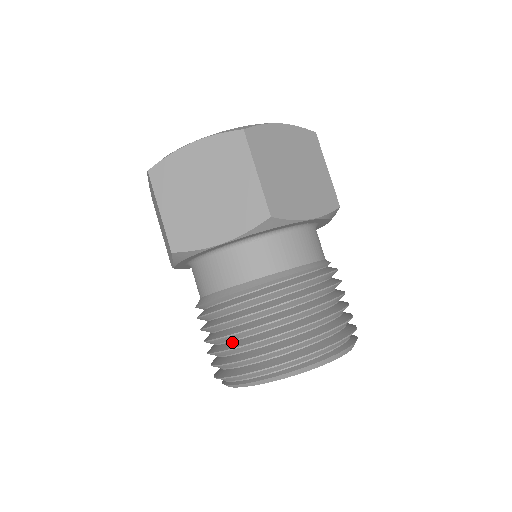
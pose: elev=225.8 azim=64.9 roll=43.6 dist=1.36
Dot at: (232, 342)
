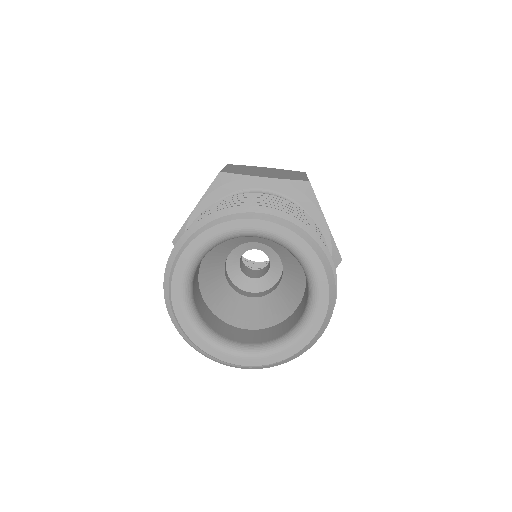
Dot at: occluded
